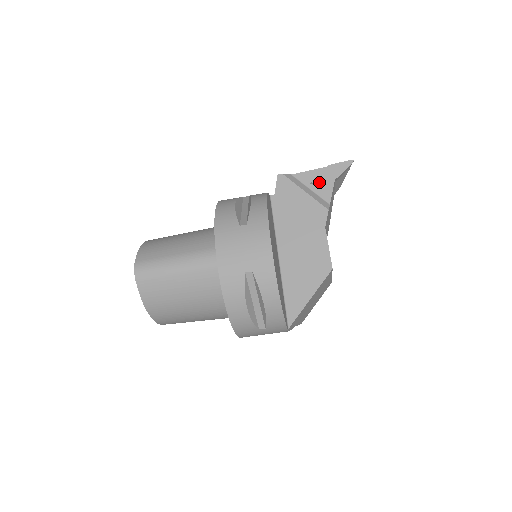
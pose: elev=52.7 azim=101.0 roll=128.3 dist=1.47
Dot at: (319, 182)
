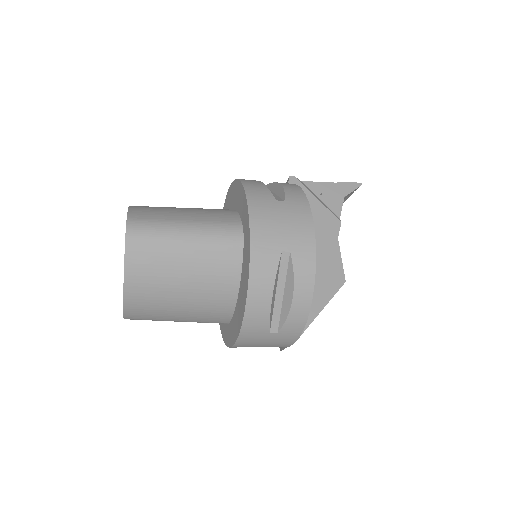
Dot at: (329, 195)
